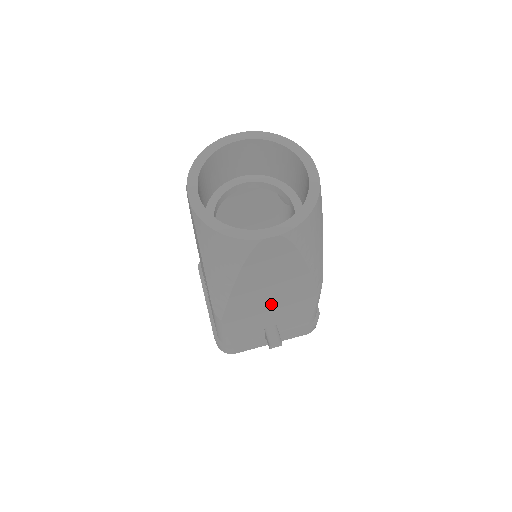
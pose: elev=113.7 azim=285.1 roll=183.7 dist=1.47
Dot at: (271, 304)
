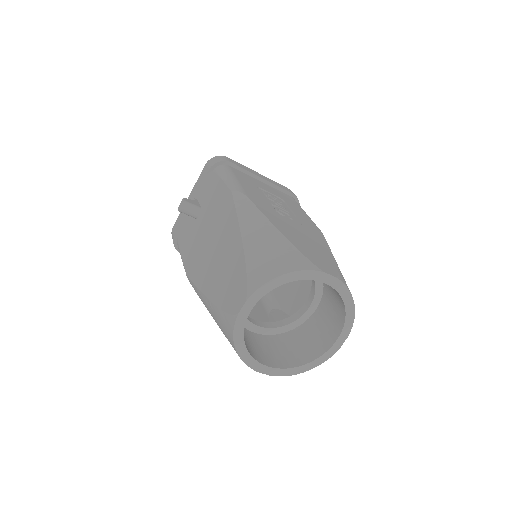
Dot at: occluded
